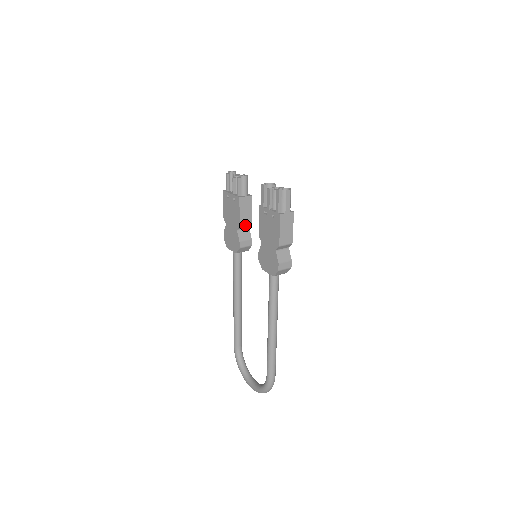
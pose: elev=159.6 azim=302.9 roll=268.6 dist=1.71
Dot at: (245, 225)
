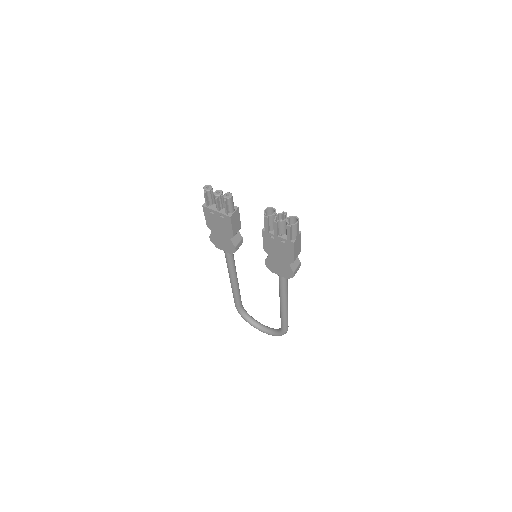
Dot at: occluded
